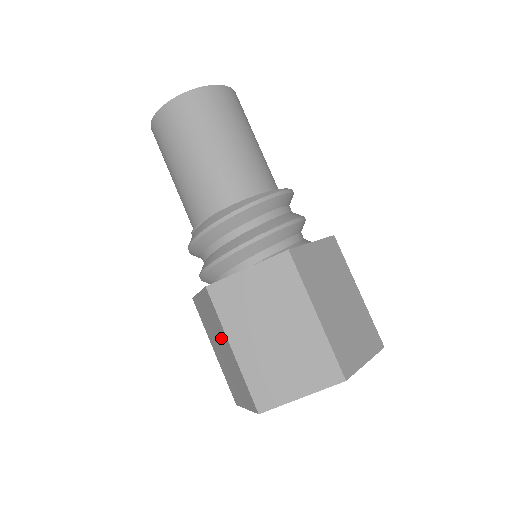
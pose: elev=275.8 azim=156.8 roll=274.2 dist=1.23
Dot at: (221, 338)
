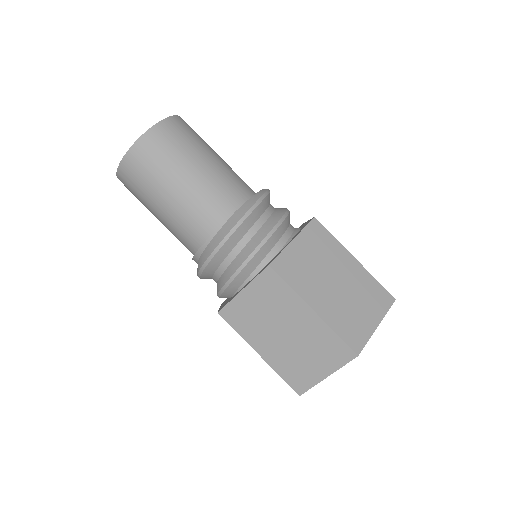
Dot at: (289, 315)
